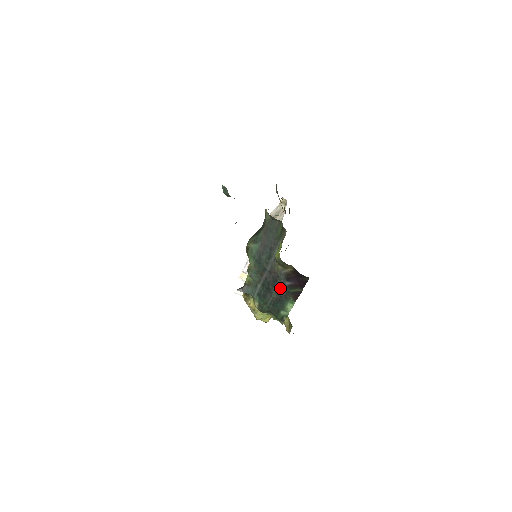
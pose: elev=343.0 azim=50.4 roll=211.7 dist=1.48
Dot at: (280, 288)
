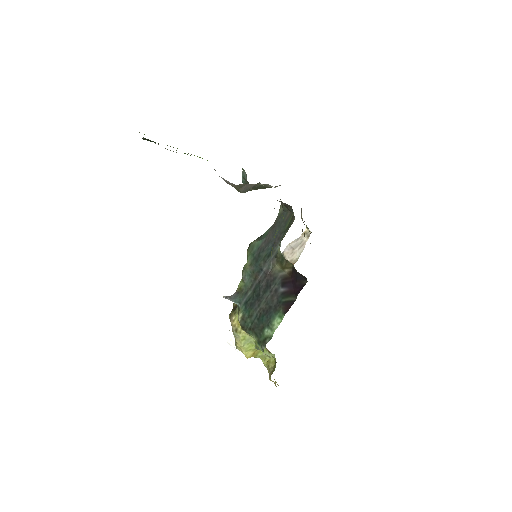
Dot at: (272, 296)
